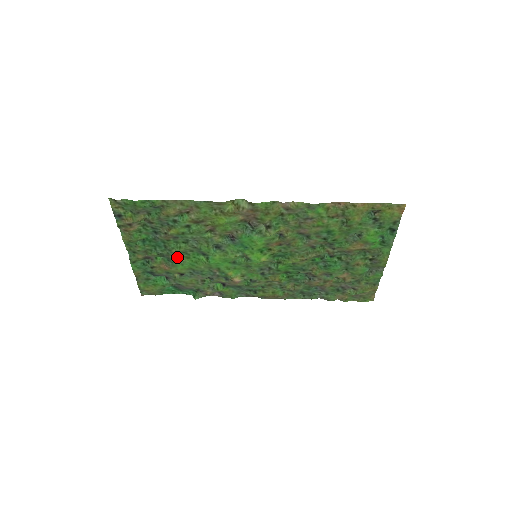
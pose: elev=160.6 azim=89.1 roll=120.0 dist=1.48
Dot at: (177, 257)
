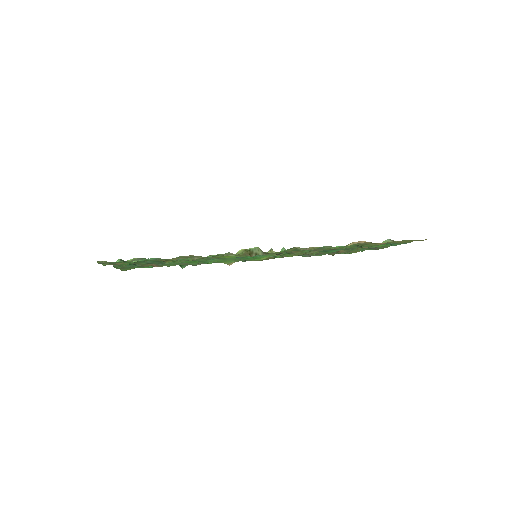
Dot at: occluded
